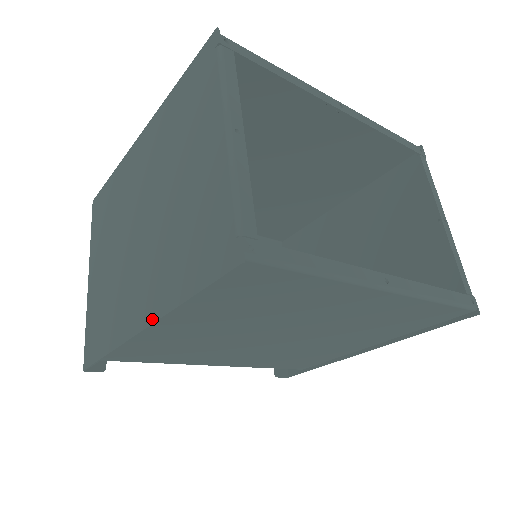
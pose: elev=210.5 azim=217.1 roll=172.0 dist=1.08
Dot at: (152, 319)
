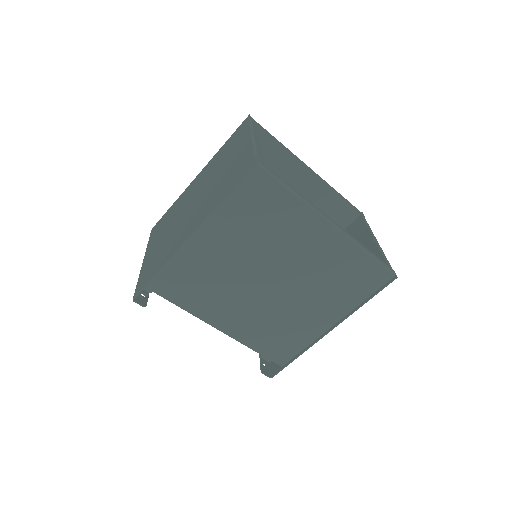
Dot at: (198, 225)
